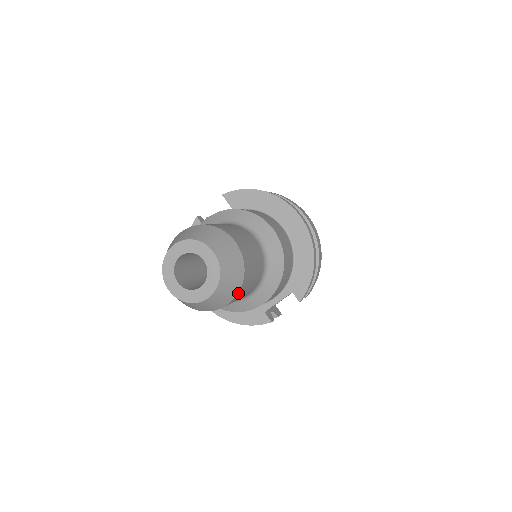
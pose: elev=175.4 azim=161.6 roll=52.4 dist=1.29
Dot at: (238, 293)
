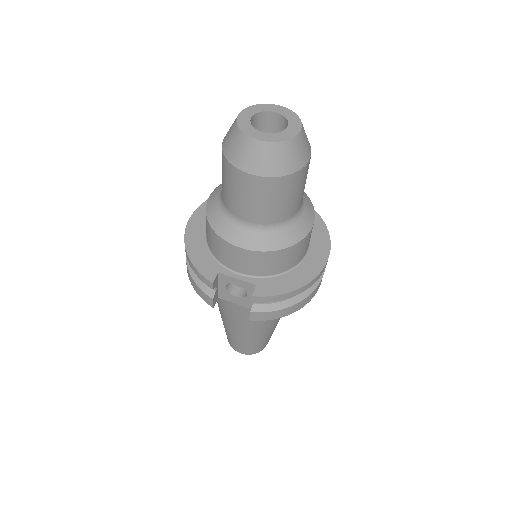
Dot at: (267, 178)
